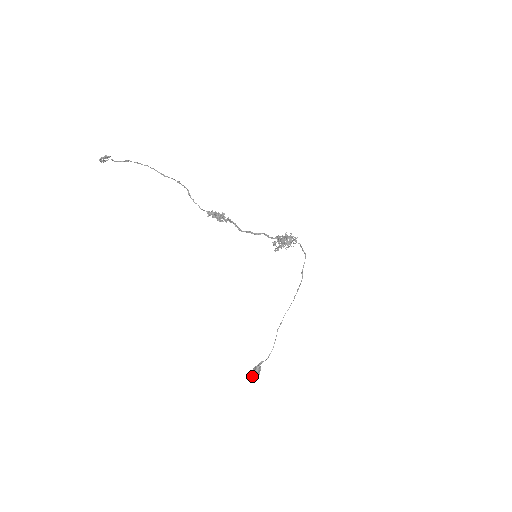
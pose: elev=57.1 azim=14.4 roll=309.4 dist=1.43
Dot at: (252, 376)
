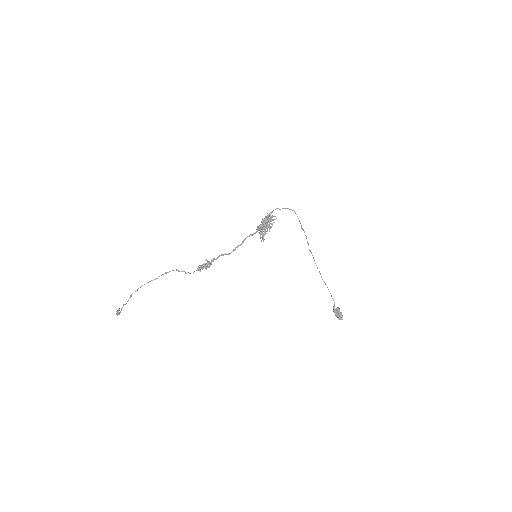
Dot at: occluded
